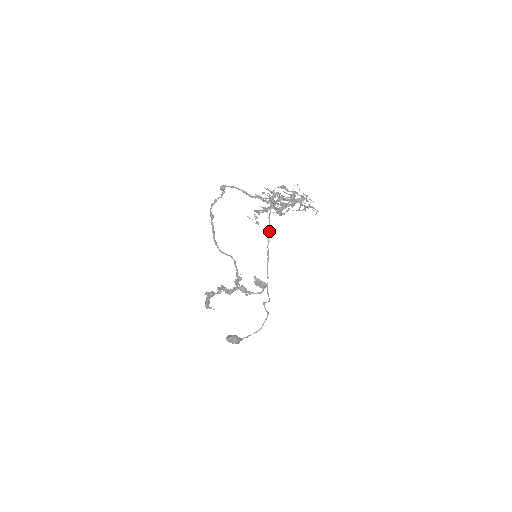
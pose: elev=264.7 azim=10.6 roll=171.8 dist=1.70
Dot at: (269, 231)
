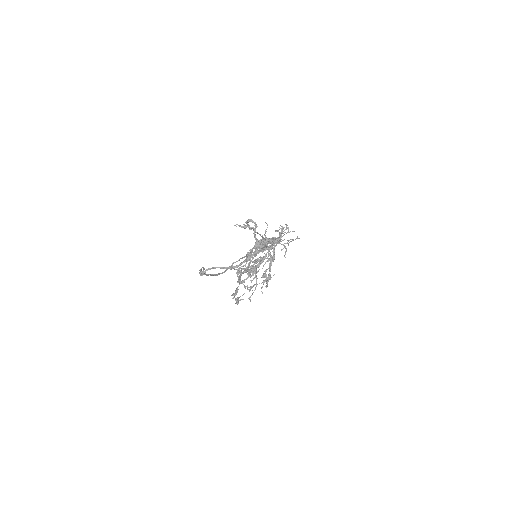
Dot at: occluded
